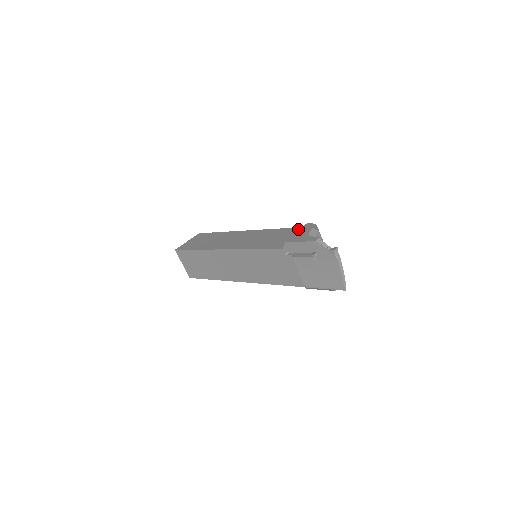
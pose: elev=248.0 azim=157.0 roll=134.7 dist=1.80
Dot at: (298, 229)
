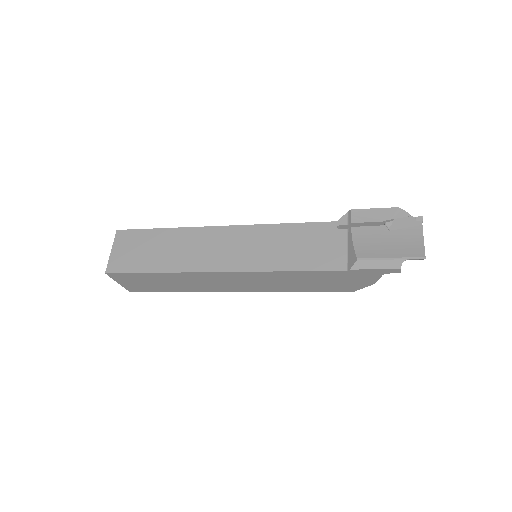
Dot at: occluded
